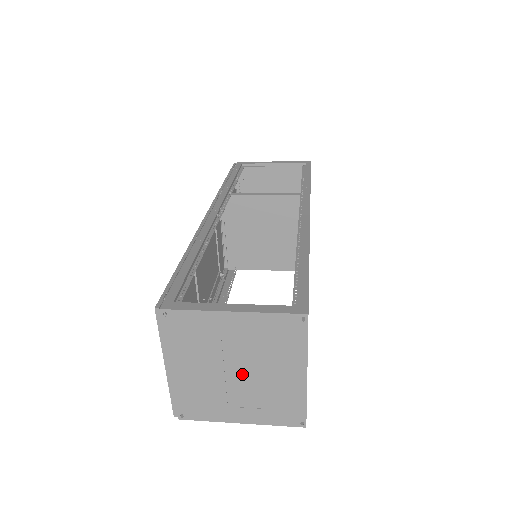
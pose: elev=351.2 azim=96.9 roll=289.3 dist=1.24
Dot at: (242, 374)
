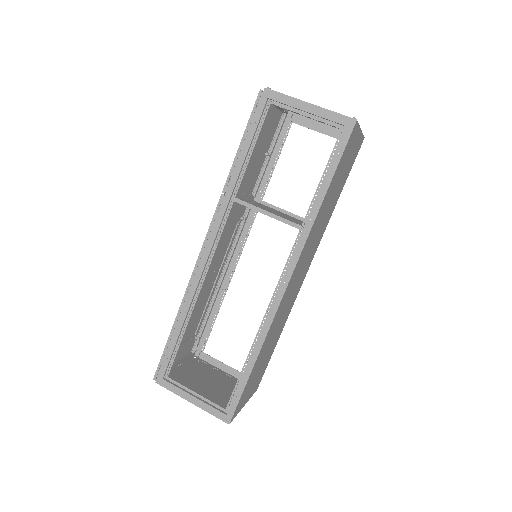
Dot at: (213, 385)
